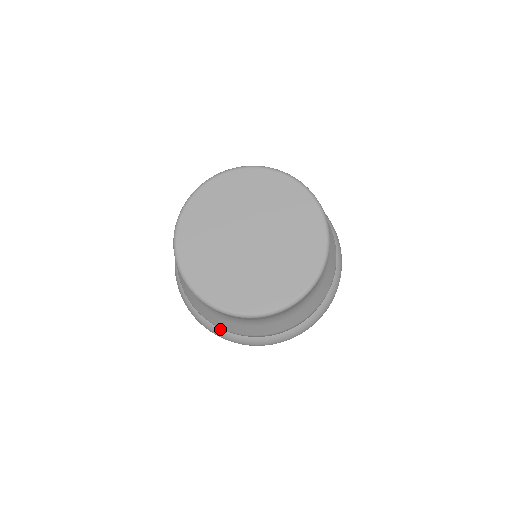
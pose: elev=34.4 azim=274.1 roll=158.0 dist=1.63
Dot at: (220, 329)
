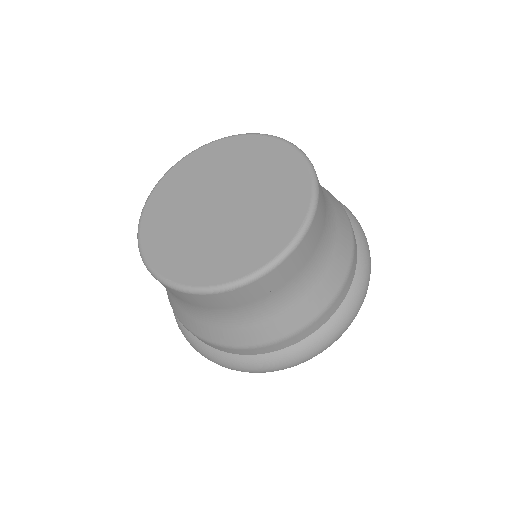
Dot at: (200, 341)
